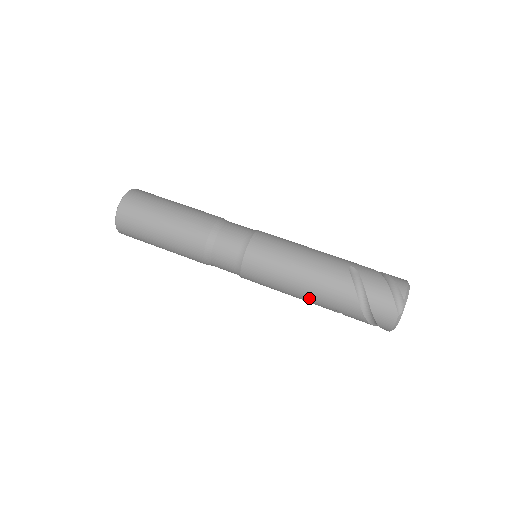
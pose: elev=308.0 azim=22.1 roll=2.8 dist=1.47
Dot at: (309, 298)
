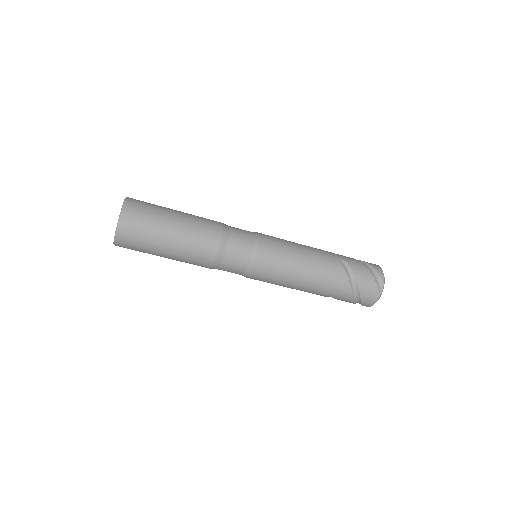
Dot at: (309, 290)
